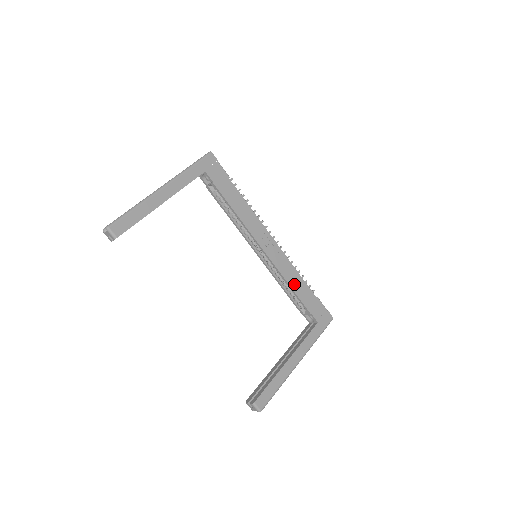
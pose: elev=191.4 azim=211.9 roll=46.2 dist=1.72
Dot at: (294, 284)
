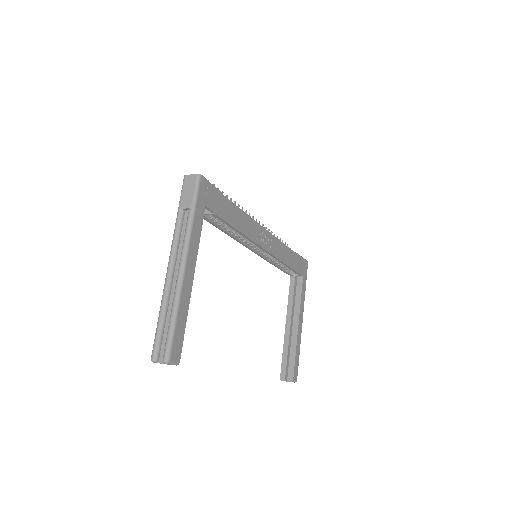
Dot at: (286, 259)
